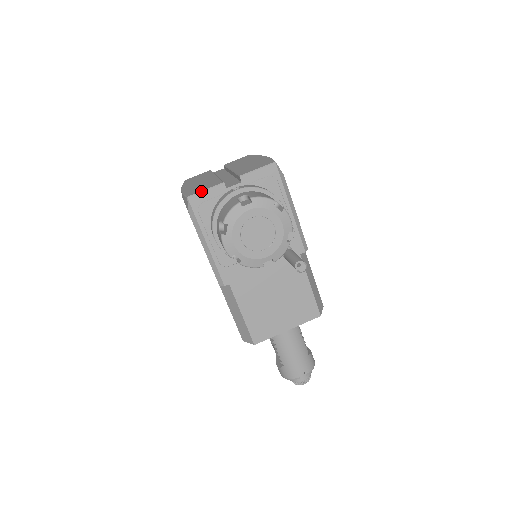
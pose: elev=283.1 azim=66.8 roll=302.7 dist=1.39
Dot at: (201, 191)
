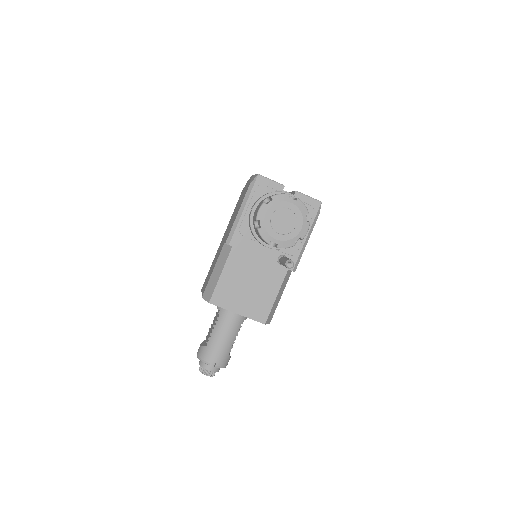
Dot at: (268, 178)
